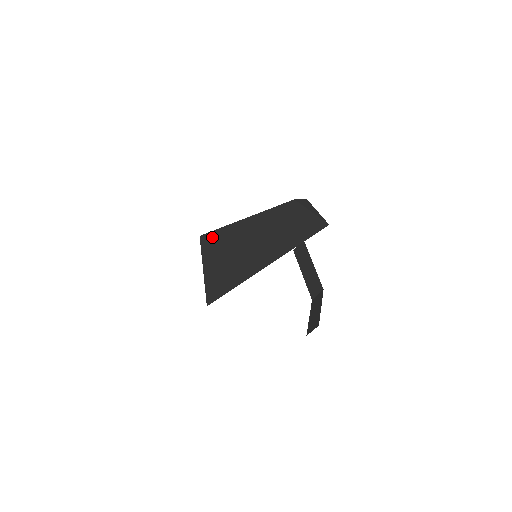
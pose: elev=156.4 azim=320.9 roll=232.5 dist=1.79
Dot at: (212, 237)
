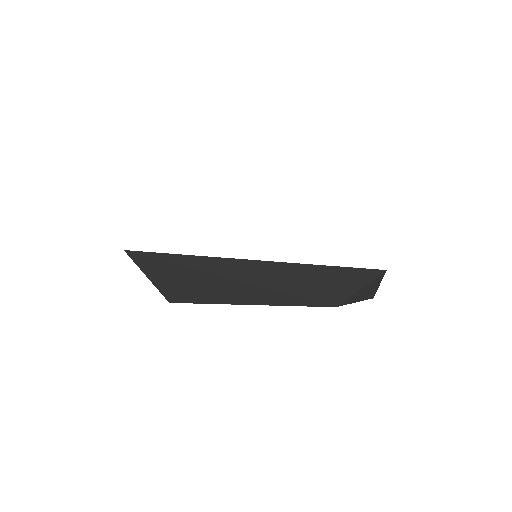
Dot at: occluded
